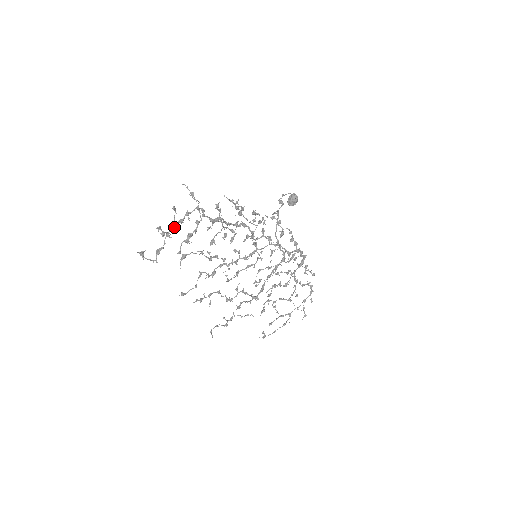
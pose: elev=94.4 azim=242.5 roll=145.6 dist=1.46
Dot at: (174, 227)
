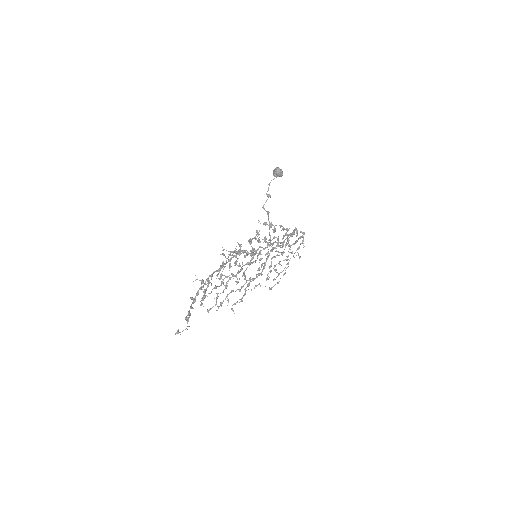
Dot at: occluded
